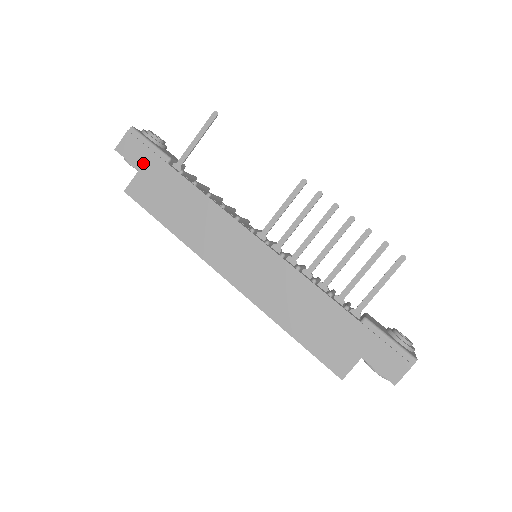
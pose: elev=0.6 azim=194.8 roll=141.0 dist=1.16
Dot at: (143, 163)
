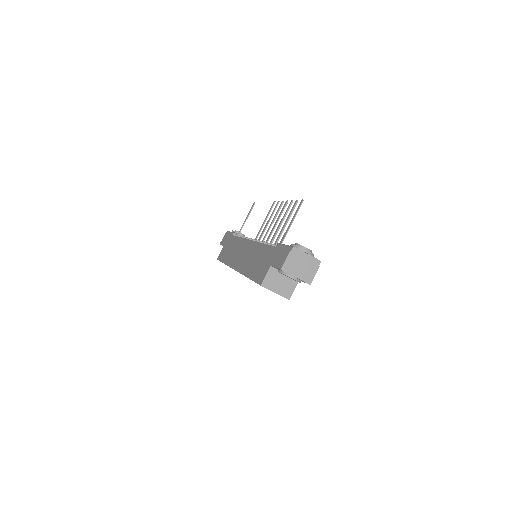
Dot at: (225, 242)
